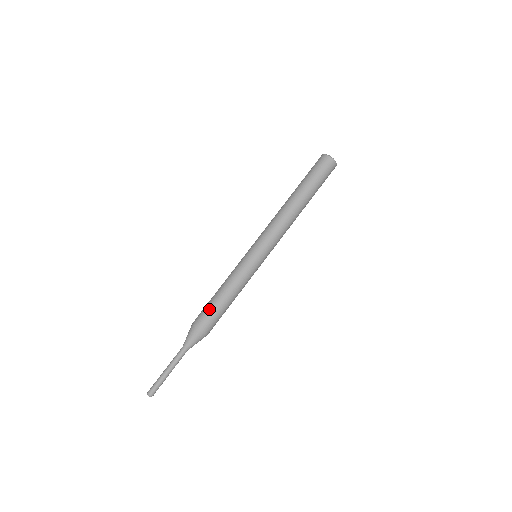
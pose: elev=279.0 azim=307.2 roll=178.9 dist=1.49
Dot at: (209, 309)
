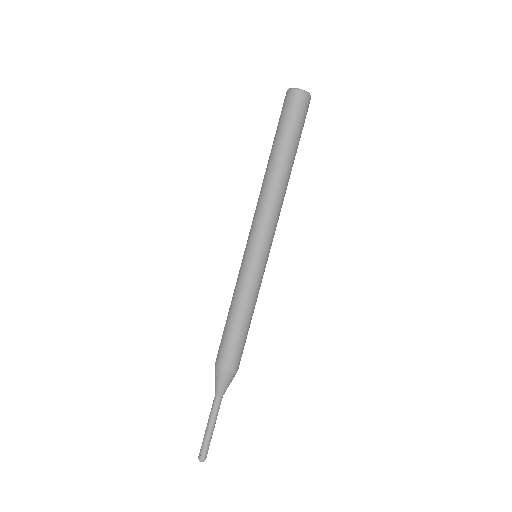
Dot at: (228, 344)
